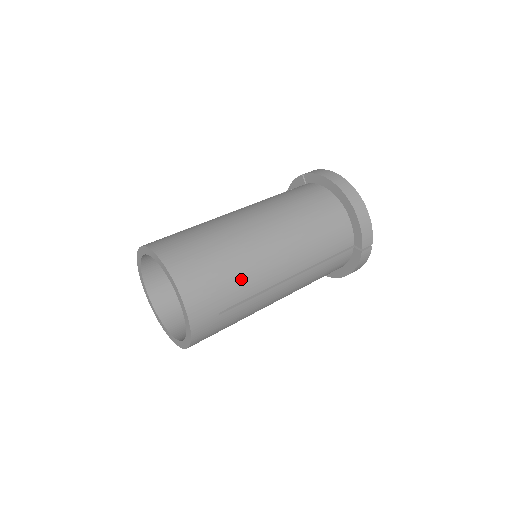
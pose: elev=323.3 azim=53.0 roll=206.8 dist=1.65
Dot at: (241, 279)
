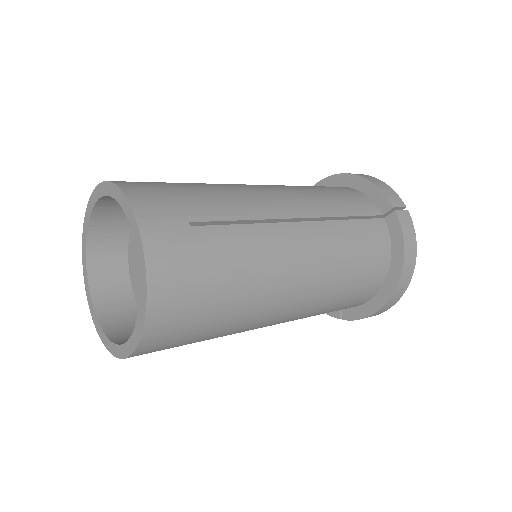
Dot at: (217, 196)
